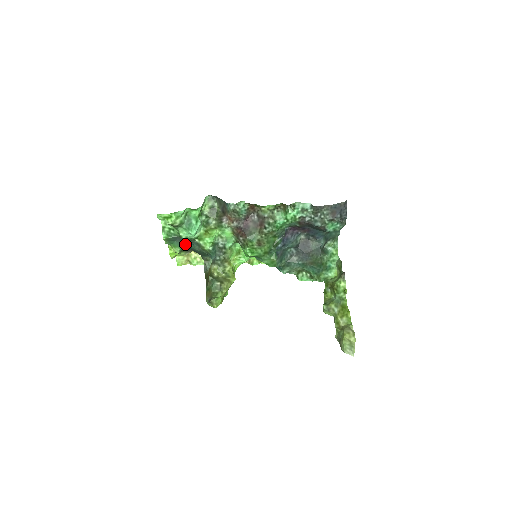
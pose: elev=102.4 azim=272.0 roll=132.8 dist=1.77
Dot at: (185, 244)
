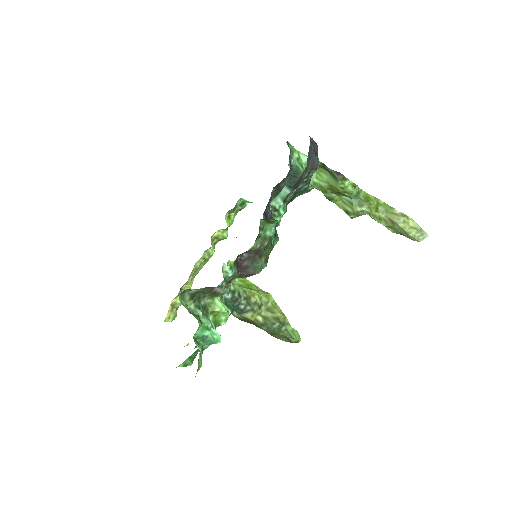
Dot at: occluded
